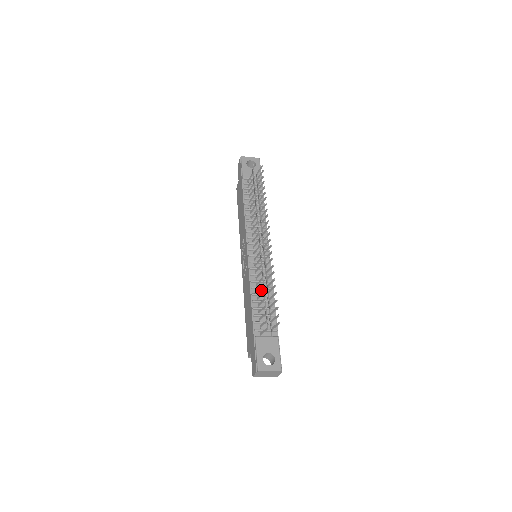
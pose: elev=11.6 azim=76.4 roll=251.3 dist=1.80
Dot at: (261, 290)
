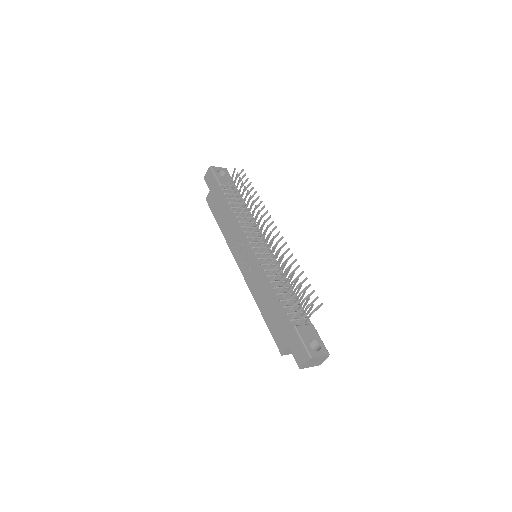
Dot at: (279, 284)
